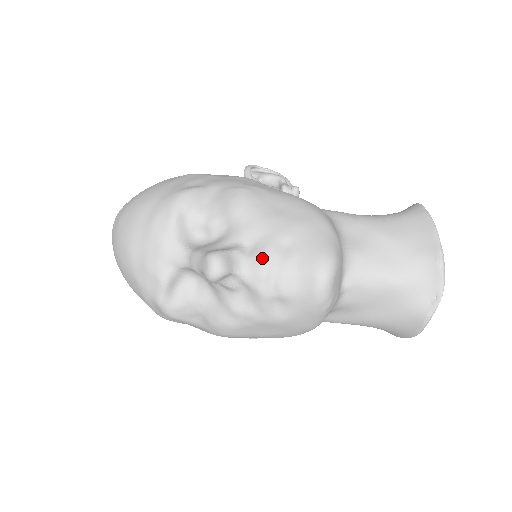
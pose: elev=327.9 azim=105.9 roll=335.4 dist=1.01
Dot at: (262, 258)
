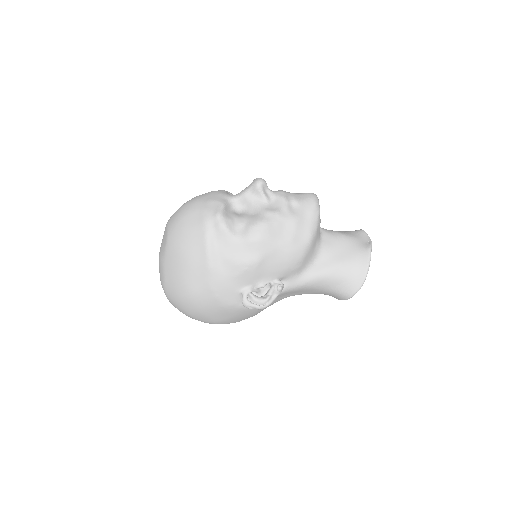
Dot at: (280, 190)
